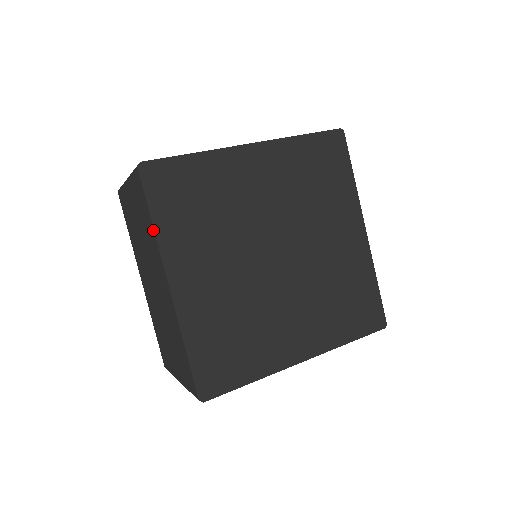
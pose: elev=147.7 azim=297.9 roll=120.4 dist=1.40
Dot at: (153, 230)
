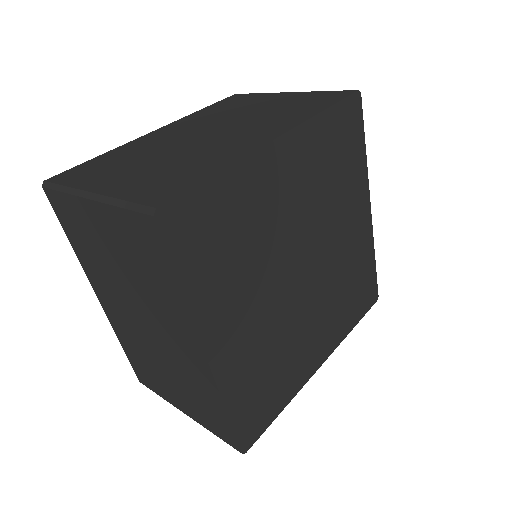
Dot at: (180, 296)
